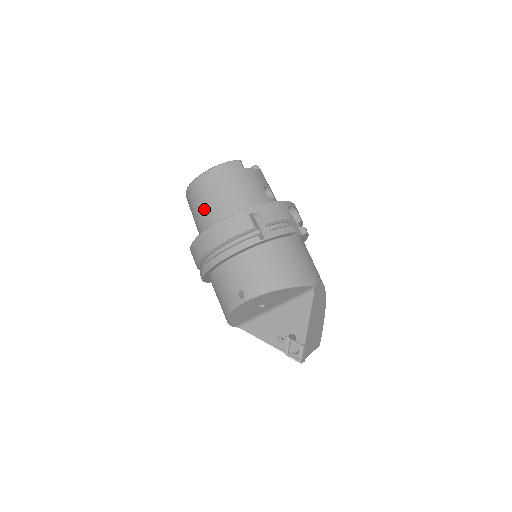
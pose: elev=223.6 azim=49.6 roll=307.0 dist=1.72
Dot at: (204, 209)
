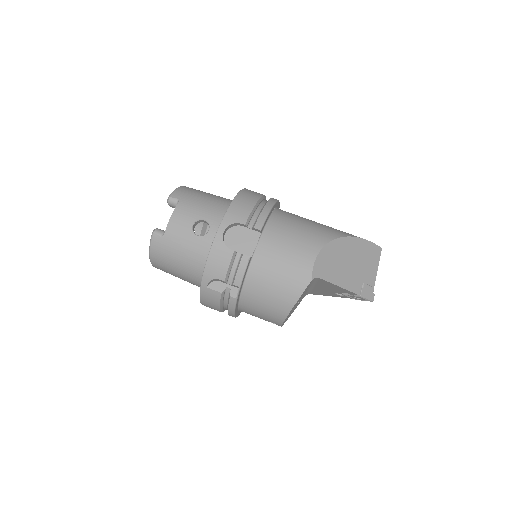
Dot at: occluded
